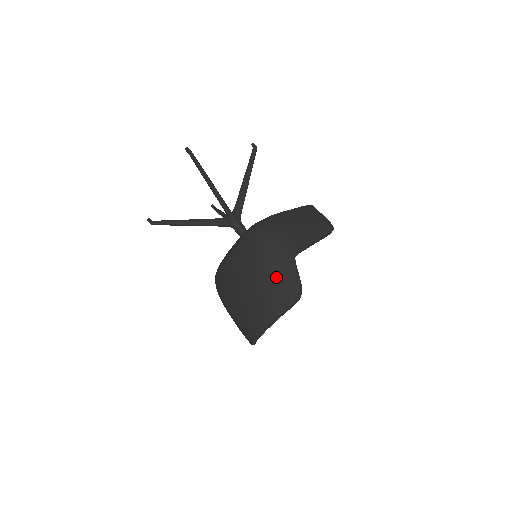
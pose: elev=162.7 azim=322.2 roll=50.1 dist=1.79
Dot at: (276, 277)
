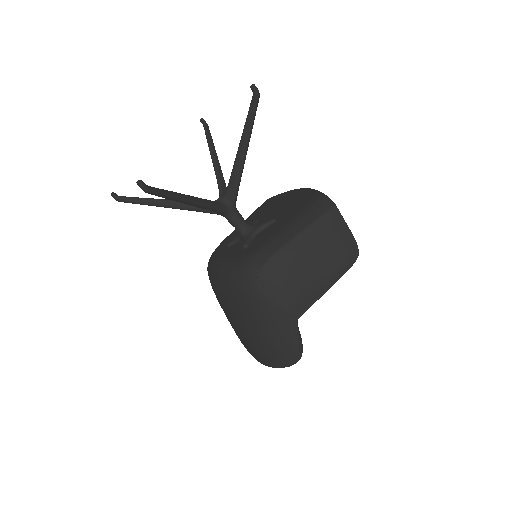
Dot at: (273, 340)
